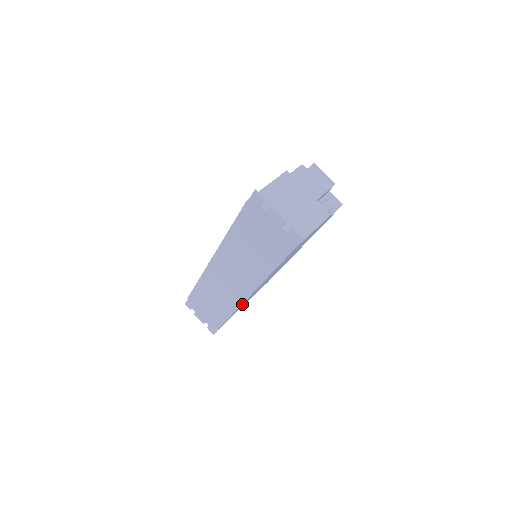
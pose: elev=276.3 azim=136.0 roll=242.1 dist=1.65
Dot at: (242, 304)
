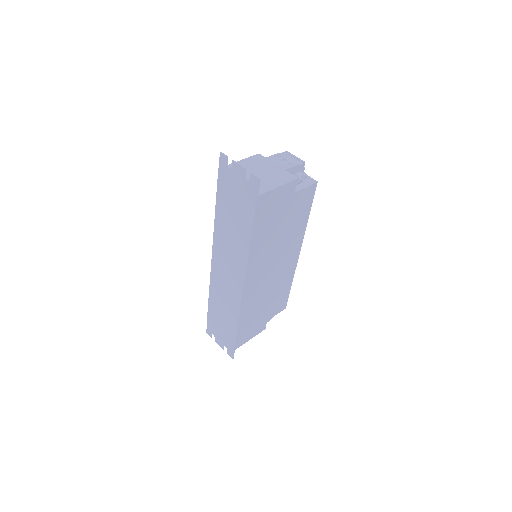
Dot at: (245, 302)
